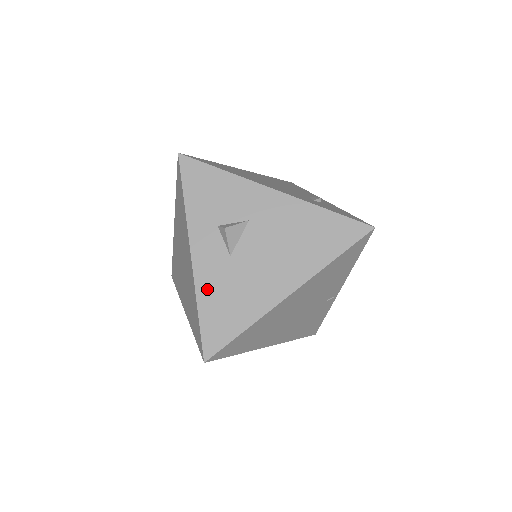
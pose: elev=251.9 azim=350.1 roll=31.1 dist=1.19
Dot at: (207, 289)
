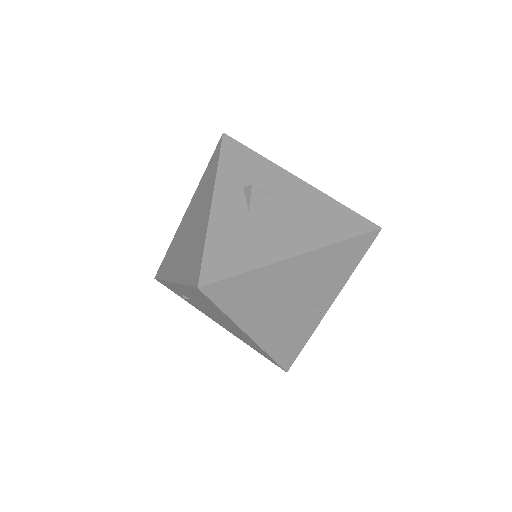
Dot at: (220, 229)
